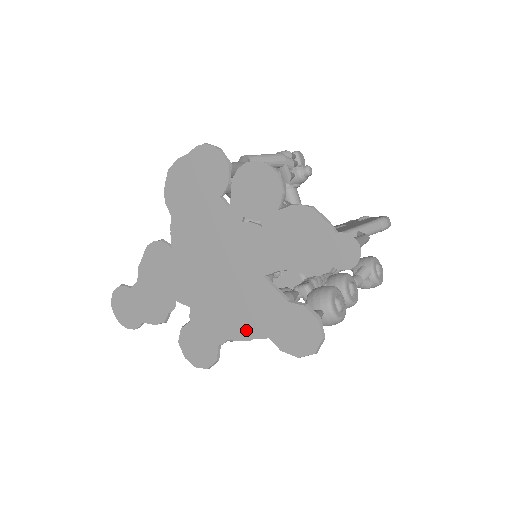
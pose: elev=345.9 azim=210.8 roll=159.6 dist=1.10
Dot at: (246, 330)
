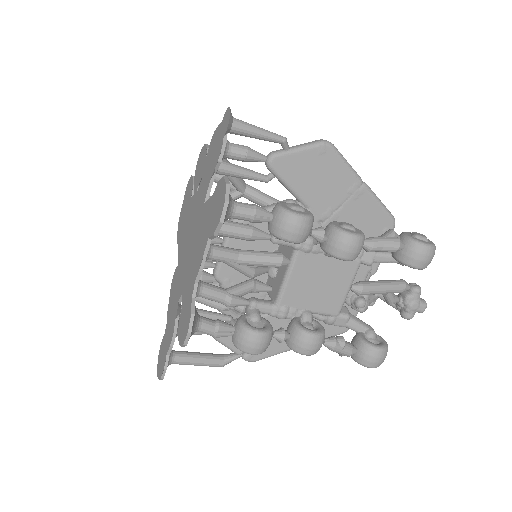
Dot at: (201, 255)
